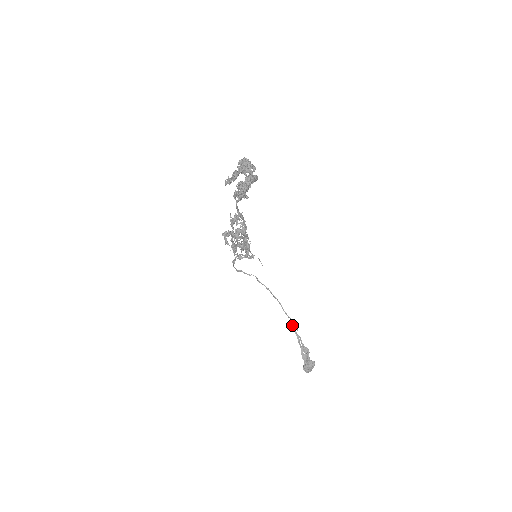
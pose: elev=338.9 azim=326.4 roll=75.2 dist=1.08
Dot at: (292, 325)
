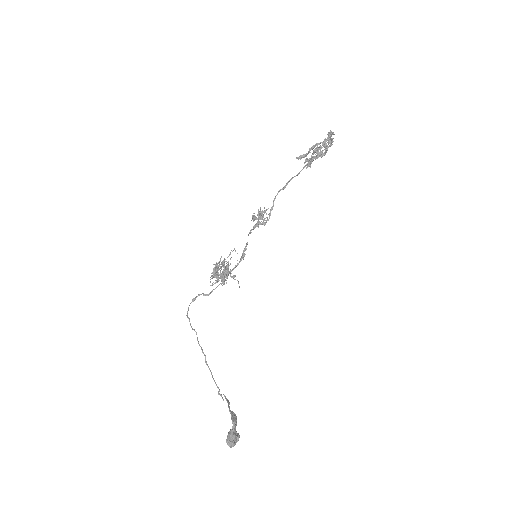
Dot at: (219, 394)
